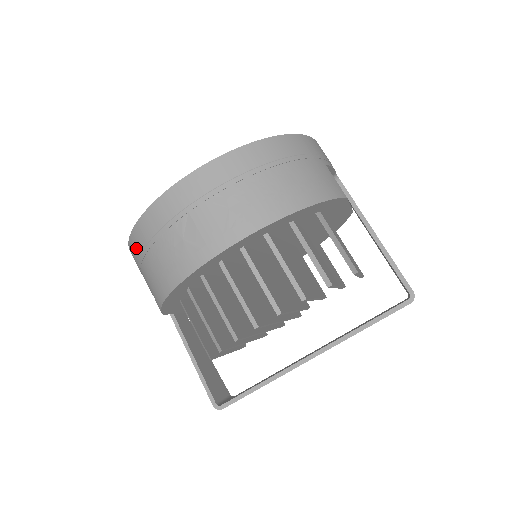
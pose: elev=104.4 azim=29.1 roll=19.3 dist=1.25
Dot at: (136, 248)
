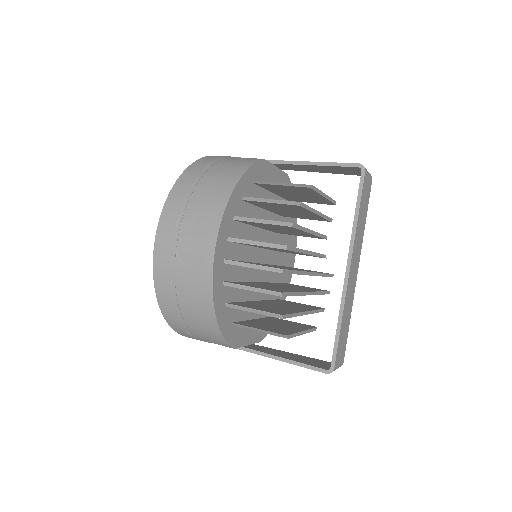
Dot at: (173, 317)
